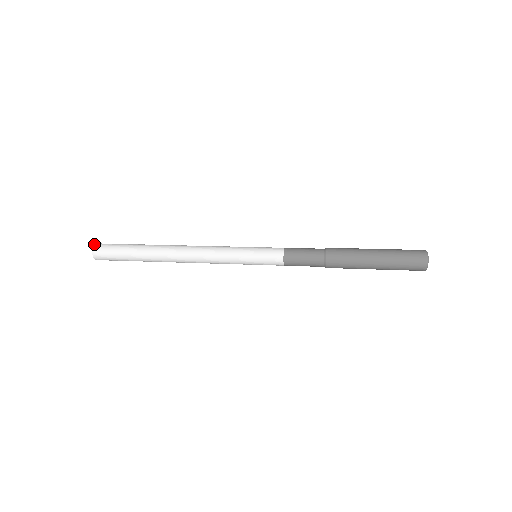
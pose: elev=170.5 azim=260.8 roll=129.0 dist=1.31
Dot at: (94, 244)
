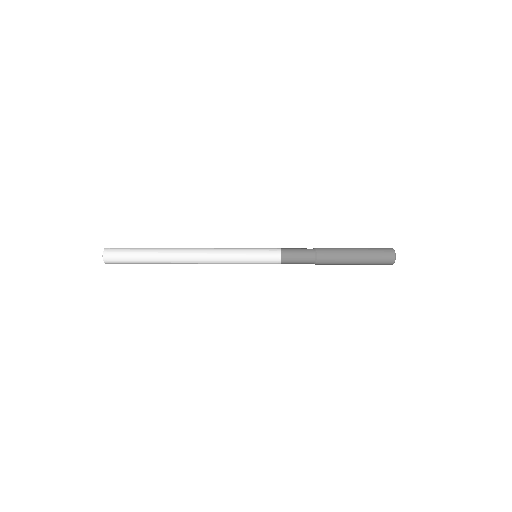
Dot at: (103, 252)
